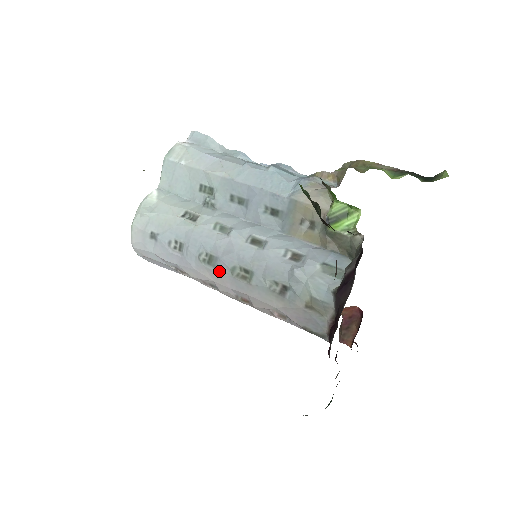
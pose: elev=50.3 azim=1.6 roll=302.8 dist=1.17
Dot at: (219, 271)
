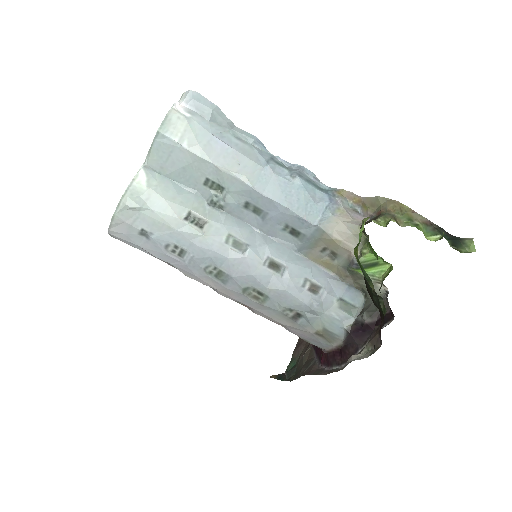
Dot at: (228, 286)
